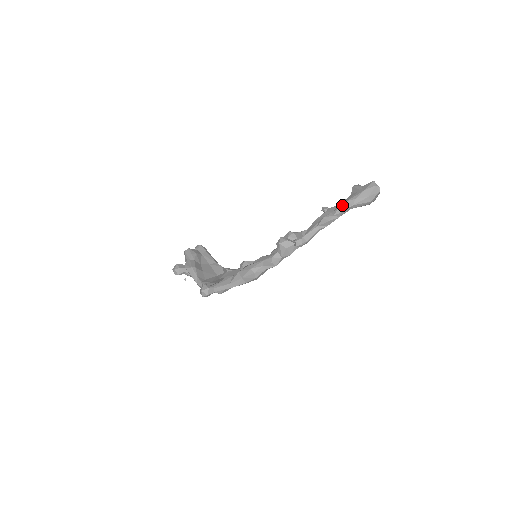
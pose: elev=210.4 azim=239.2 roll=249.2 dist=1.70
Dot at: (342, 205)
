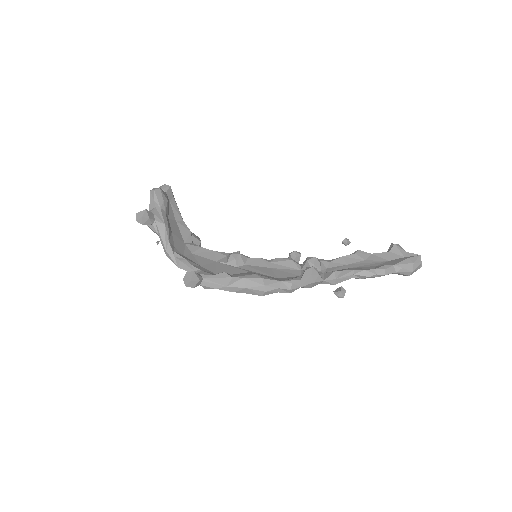
Dot at: (389, 268)
